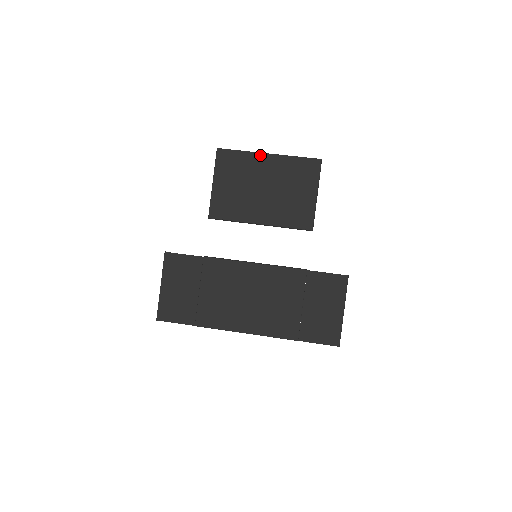
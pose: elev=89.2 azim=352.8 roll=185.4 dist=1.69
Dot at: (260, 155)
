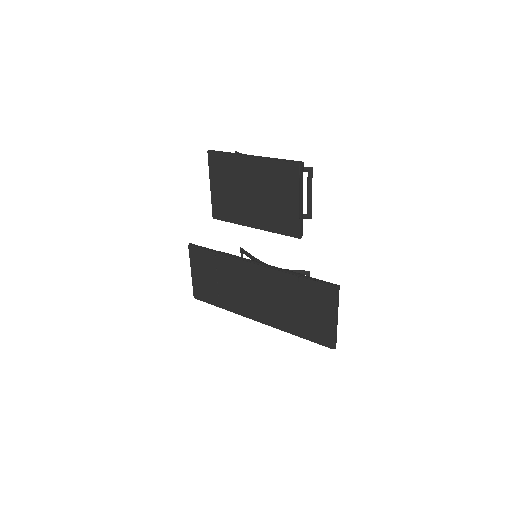
Dot at: (243, 159)
